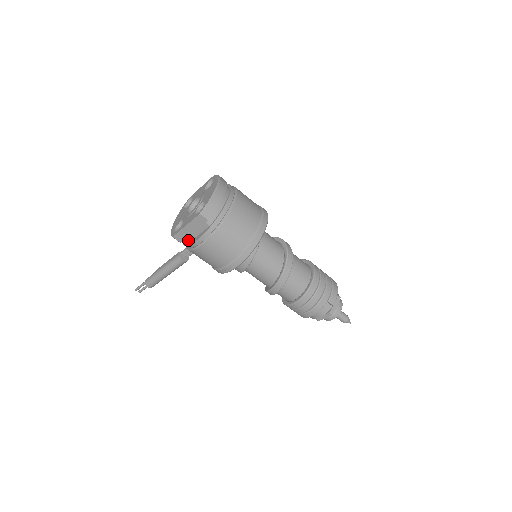
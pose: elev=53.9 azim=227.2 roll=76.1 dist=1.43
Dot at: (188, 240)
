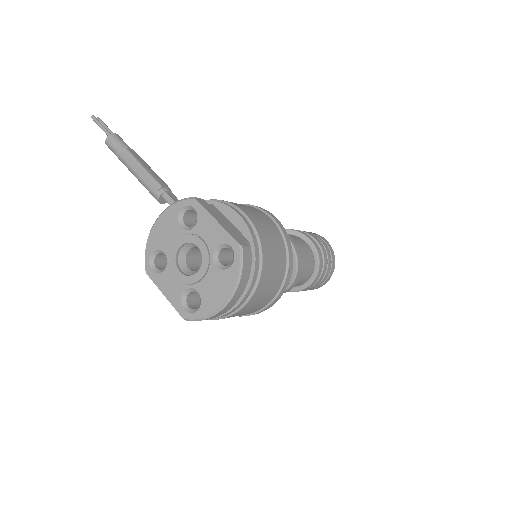
Dot at: occluded
